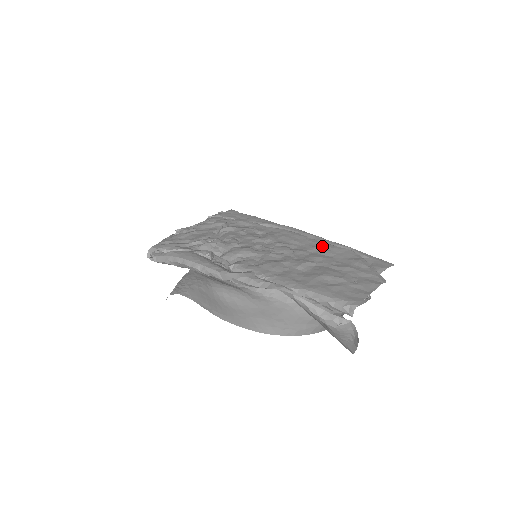
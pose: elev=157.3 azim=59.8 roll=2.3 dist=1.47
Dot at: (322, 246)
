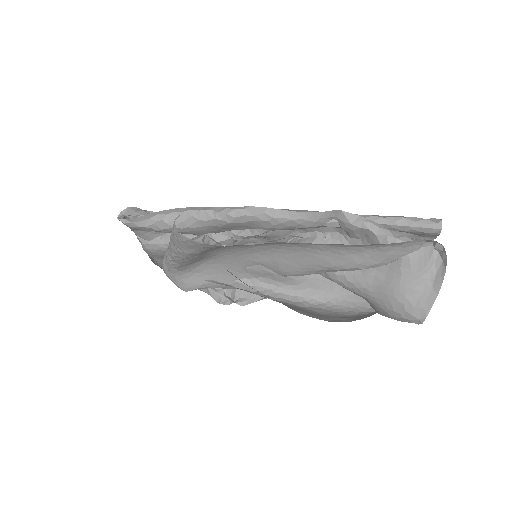
Dot at: occluded
